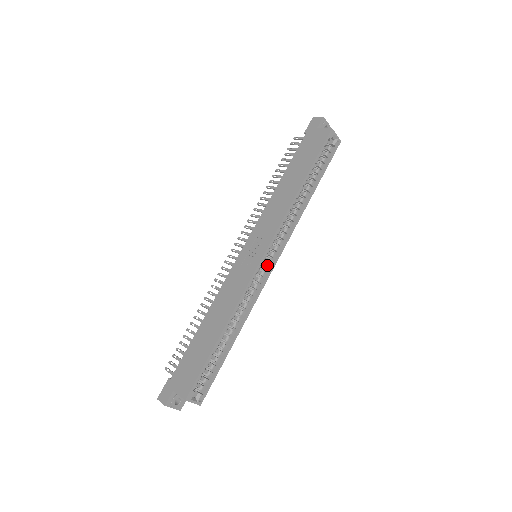
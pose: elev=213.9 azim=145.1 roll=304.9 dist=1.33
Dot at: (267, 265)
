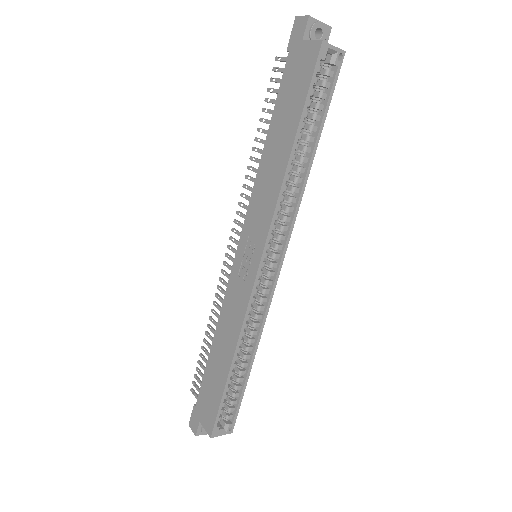
Dot at: (271, 269)
